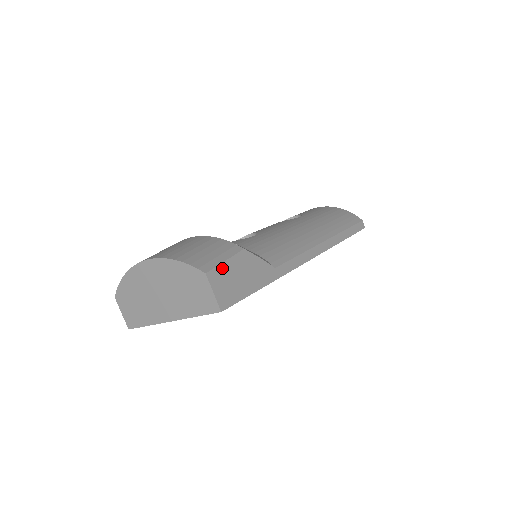
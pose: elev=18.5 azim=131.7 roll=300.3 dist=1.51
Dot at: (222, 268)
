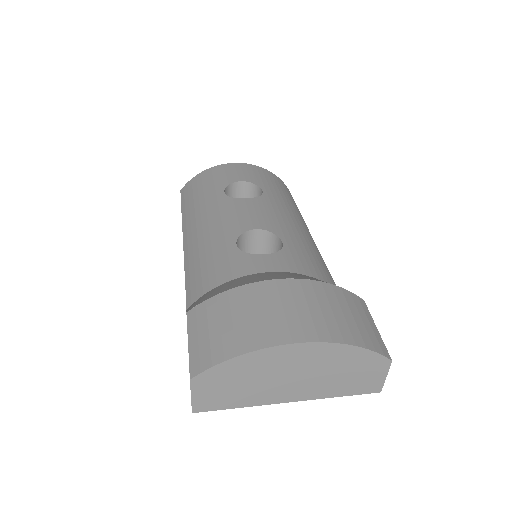
Dot at: occluded
